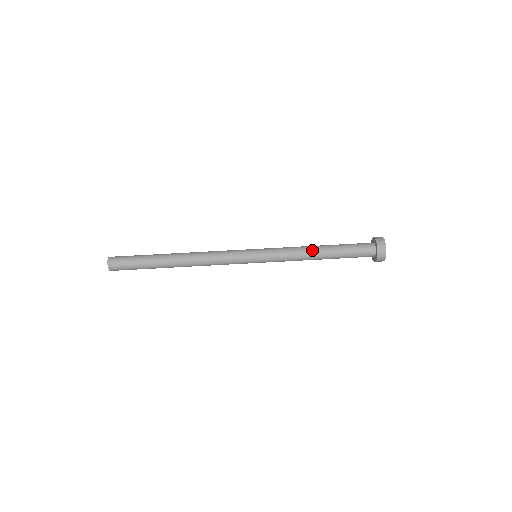
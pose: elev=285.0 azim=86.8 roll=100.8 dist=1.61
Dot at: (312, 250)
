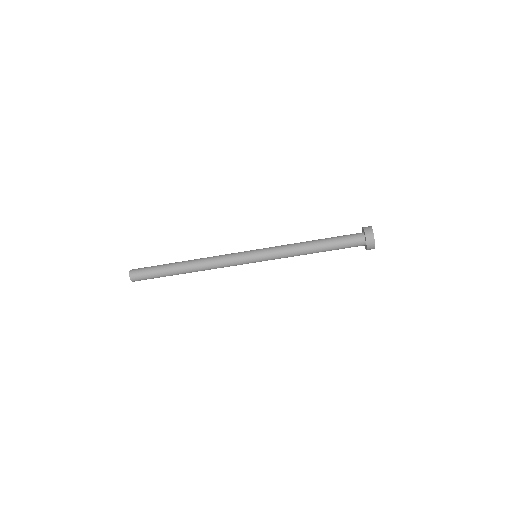
Dot at: (305, 246)
